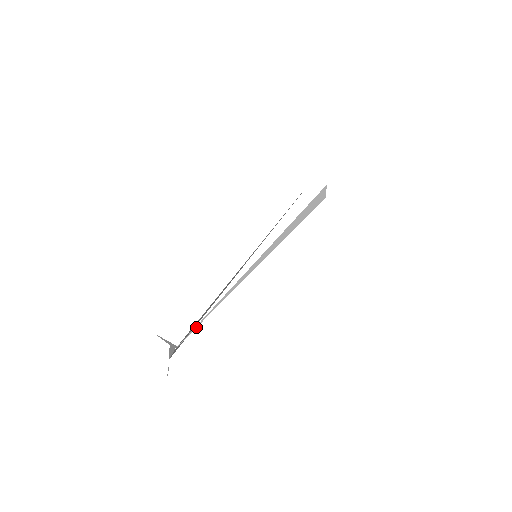
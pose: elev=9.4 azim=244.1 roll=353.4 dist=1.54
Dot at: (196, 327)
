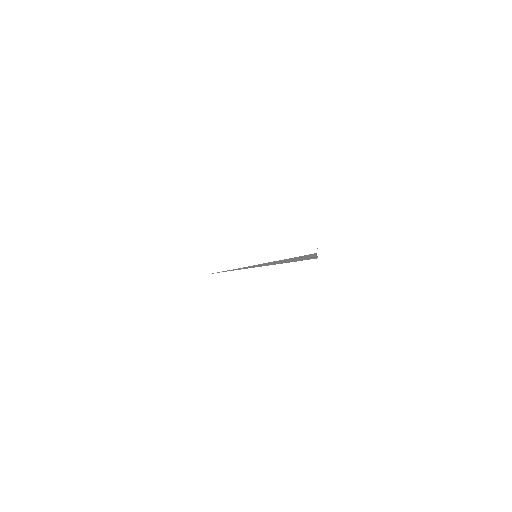
Dot at: occluded
